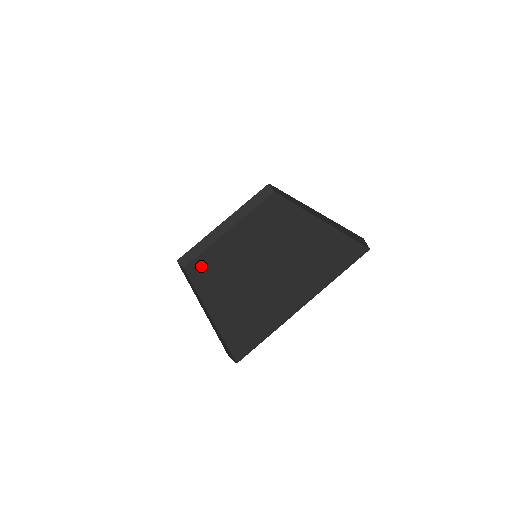
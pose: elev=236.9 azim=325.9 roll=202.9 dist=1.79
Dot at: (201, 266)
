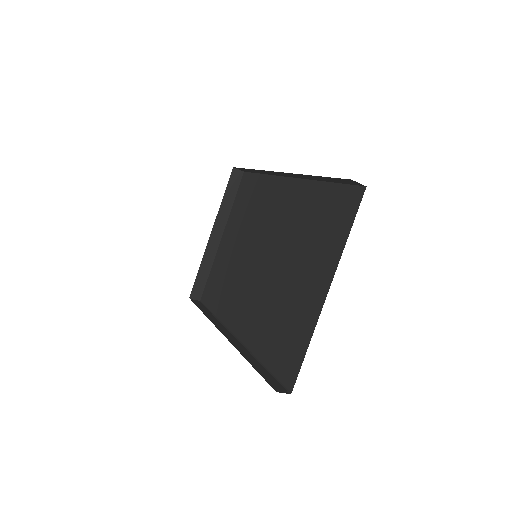
Dot at: (214, 291)
